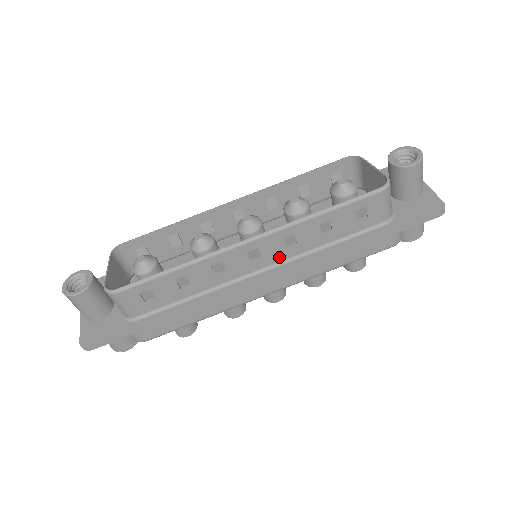
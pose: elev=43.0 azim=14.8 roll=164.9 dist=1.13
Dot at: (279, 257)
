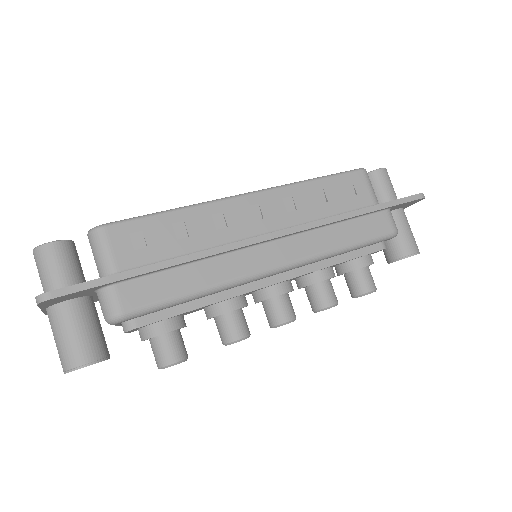
Dot at: (281, 222)
